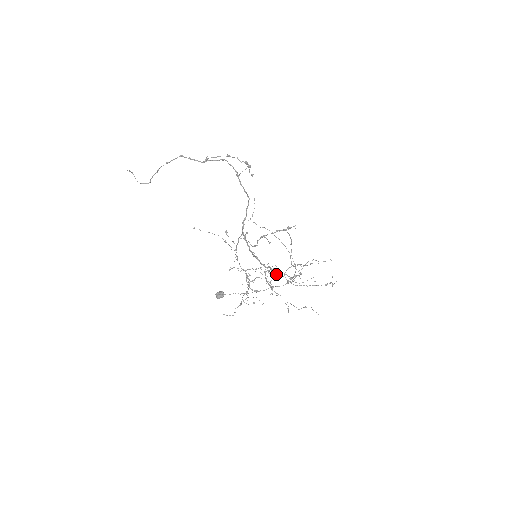
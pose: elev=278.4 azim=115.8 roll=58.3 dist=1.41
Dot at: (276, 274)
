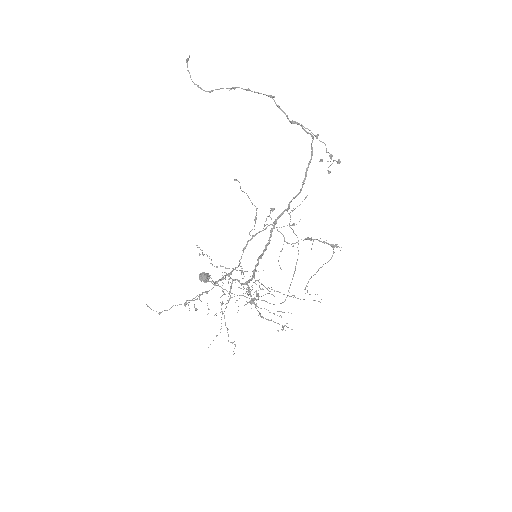
Dot at: (249, 288)
